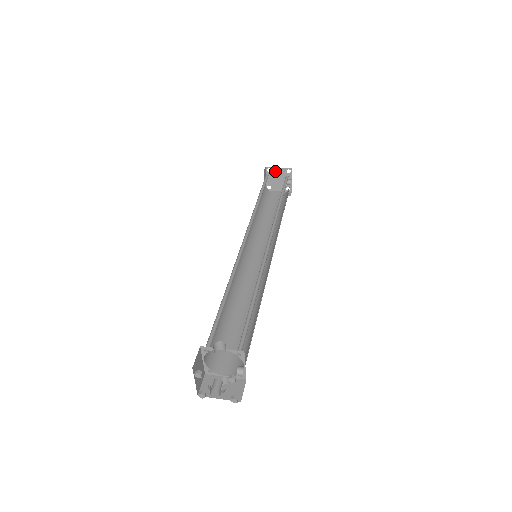
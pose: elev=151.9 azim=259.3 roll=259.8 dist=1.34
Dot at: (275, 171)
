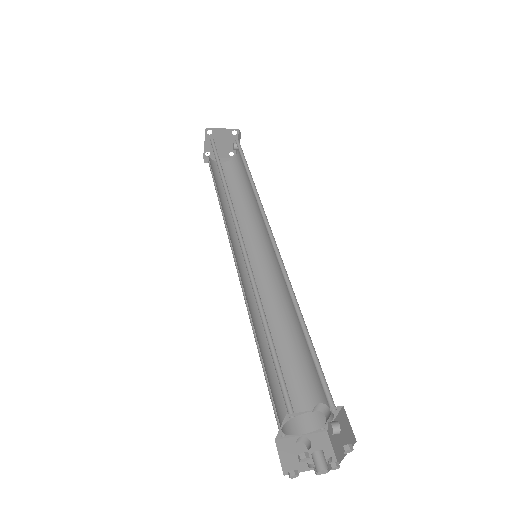
Dot at: (217, 133)
